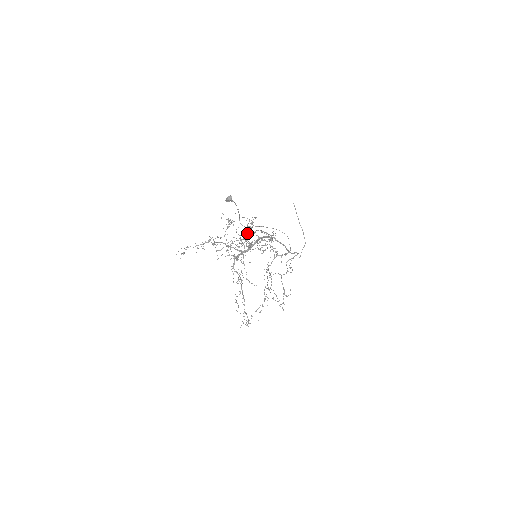
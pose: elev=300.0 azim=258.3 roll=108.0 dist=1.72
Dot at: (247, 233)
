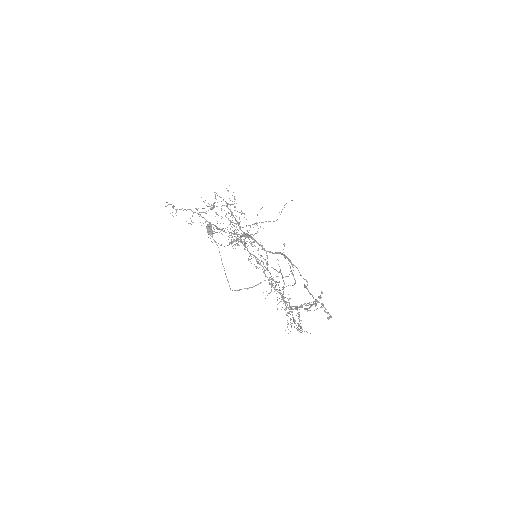
Dot at: occluded
